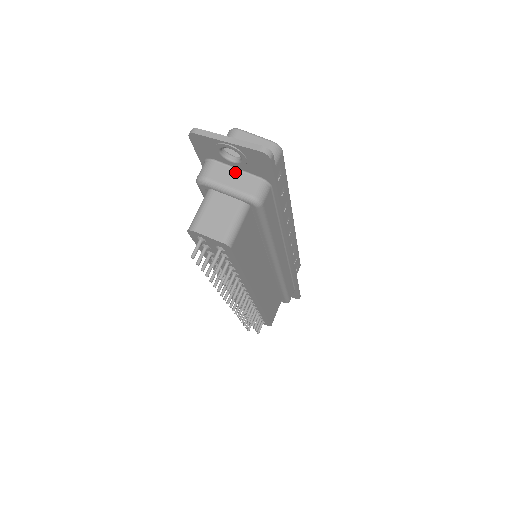
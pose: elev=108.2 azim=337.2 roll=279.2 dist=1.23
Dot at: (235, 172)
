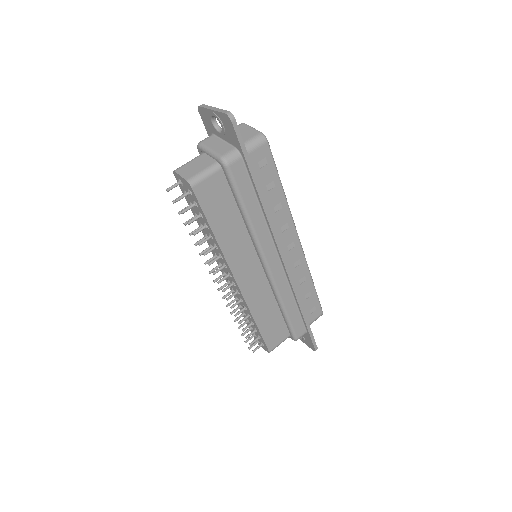
Dot at: (221, 142)
